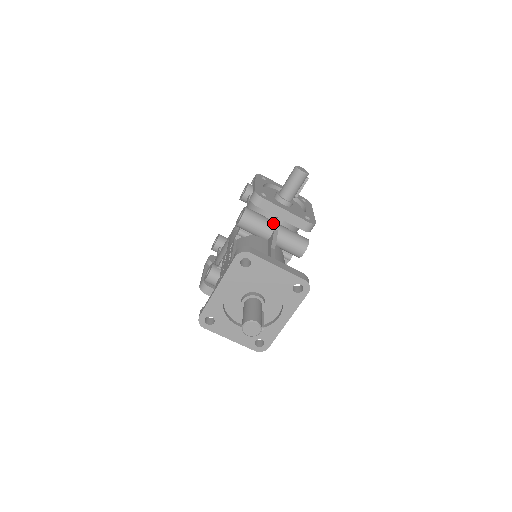
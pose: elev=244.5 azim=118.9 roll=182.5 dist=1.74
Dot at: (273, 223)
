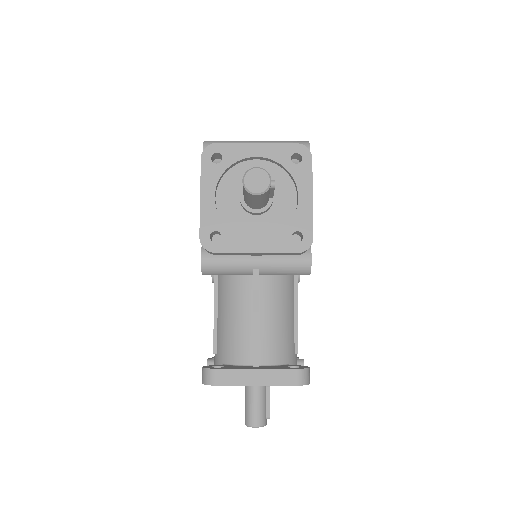
Dot at: (248, 262)
